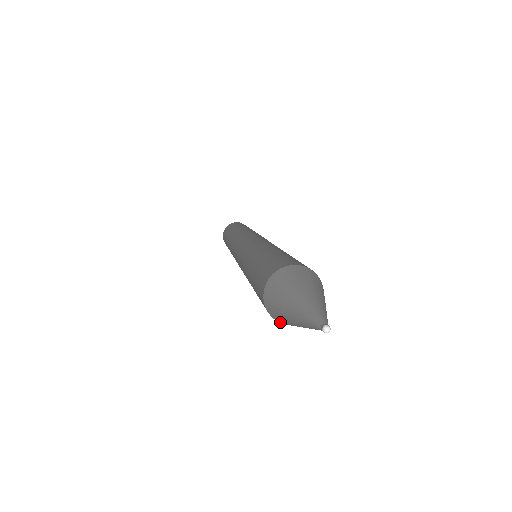
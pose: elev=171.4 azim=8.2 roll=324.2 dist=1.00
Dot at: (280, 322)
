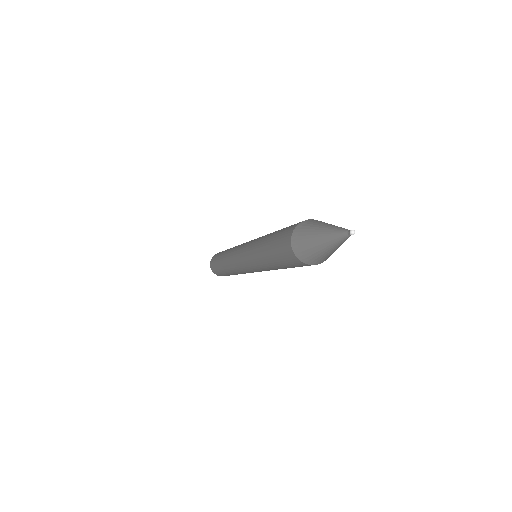
Dot at: (293, 243)
